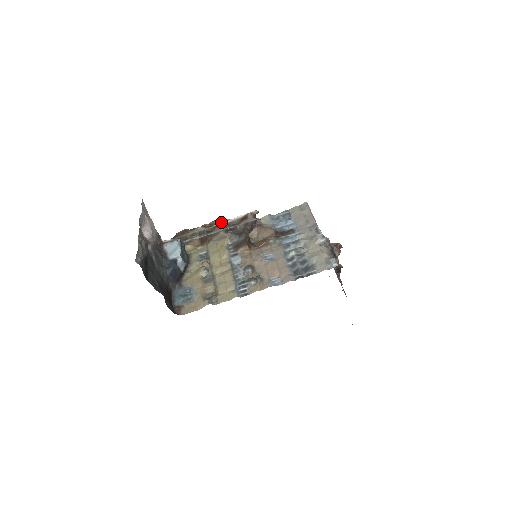
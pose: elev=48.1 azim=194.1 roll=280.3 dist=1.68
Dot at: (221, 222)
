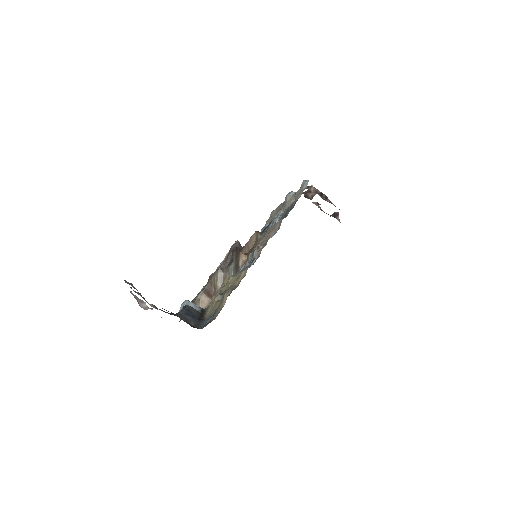
Dot at: (215, 271)
